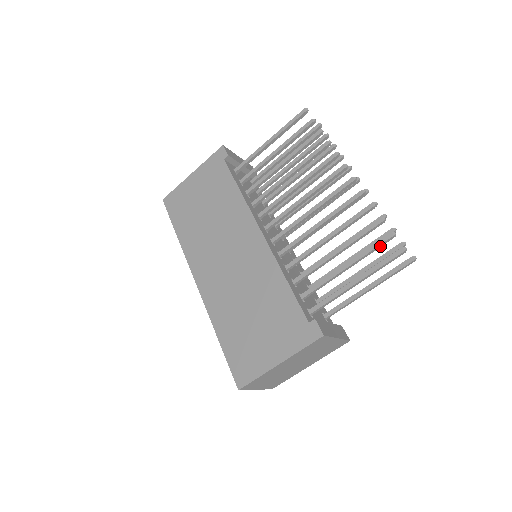
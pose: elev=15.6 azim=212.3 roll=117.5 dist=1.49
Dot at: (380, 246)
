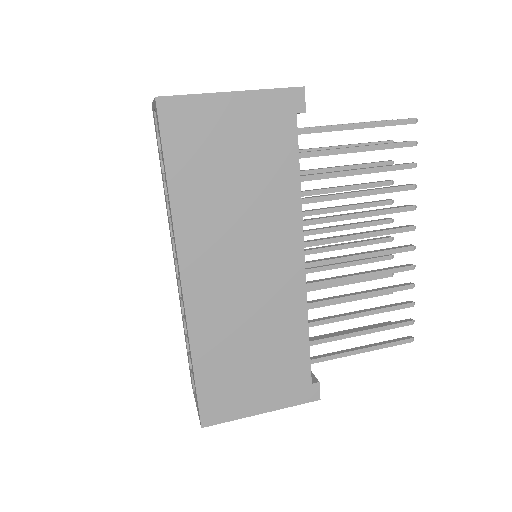
Dot at: (396, 326)
